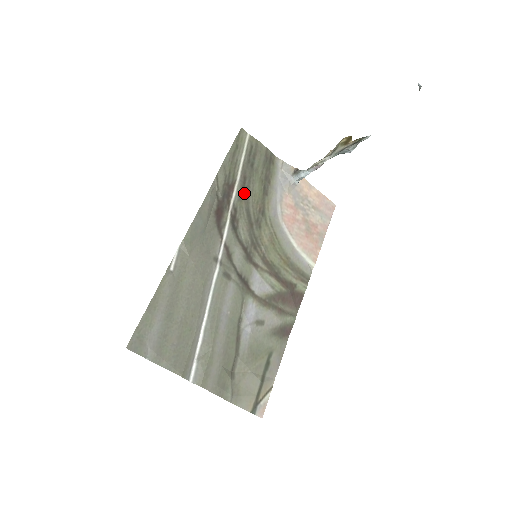
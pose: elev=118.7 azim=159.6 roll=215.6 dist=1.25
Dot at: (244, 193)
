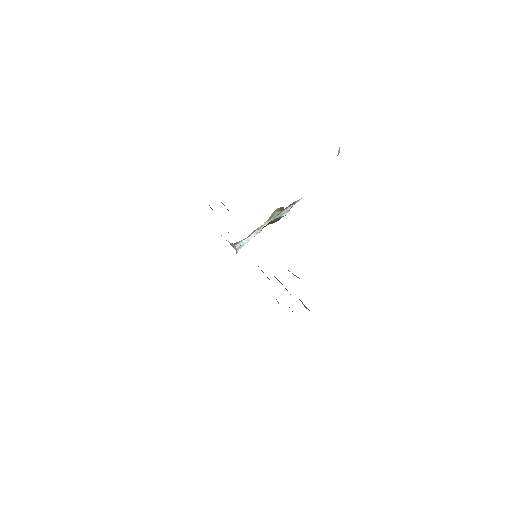
Dot at: occluded
